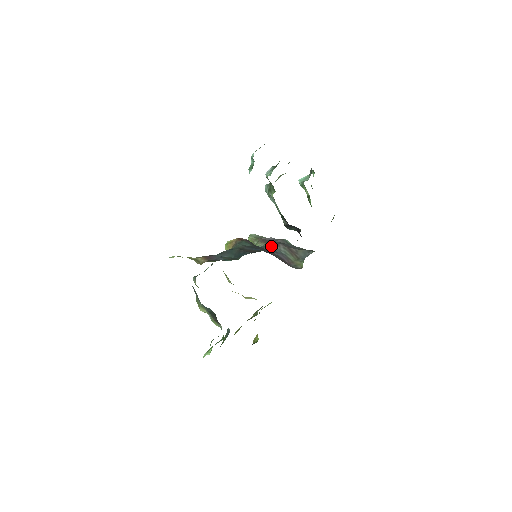
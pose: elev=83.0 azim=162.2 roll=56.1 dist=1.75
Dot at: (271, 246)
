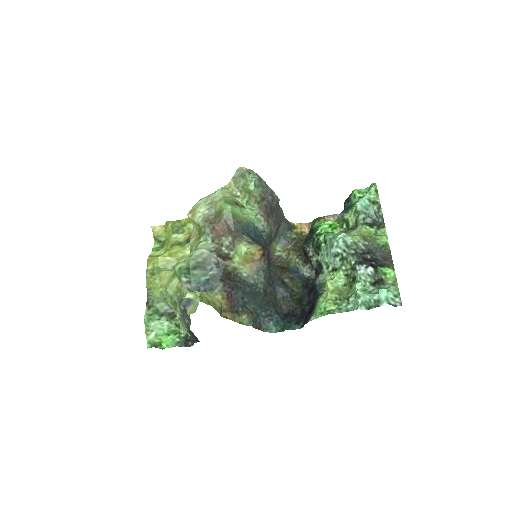
Dot at: (270, 231)
